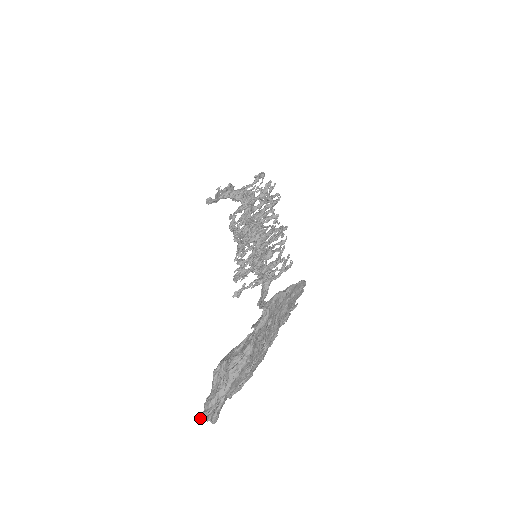
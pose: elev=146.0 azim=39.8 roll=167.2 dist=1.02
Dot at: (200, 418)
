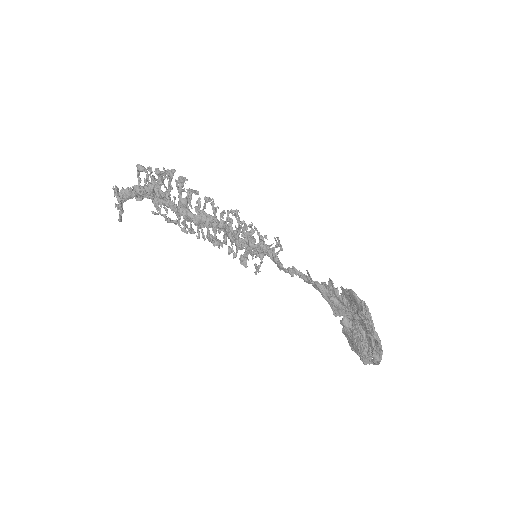
Dot at: occluded
